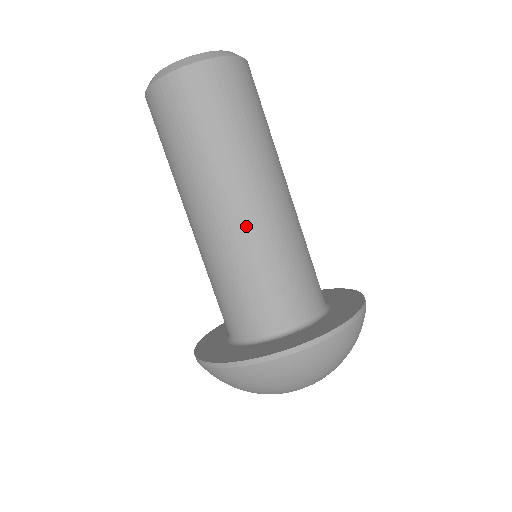
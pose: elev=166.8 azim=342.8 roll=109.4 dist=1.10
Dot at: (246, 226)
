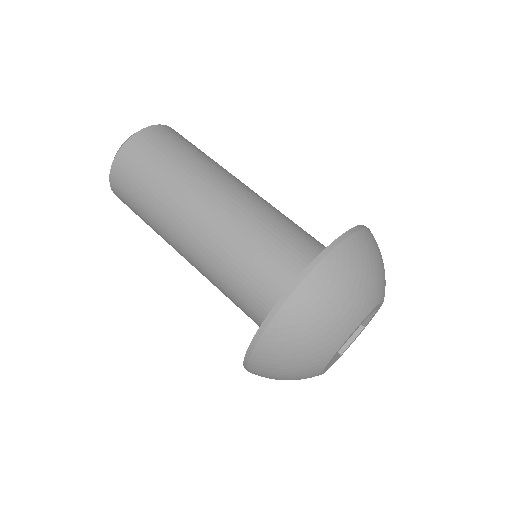
Dot at: (233, 206)
